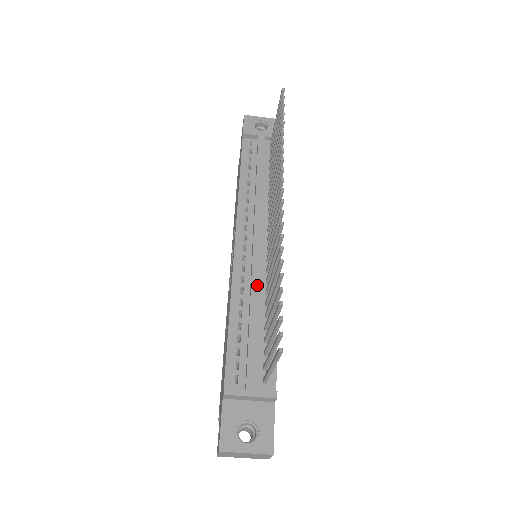
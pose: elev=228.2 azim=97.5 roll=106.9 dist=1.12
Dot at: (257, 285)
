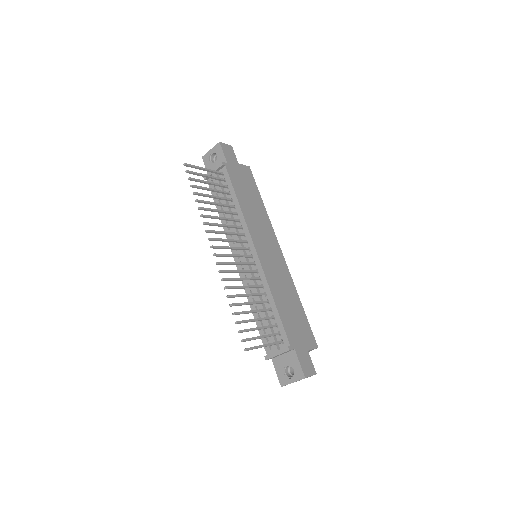
Dot at: occluded
